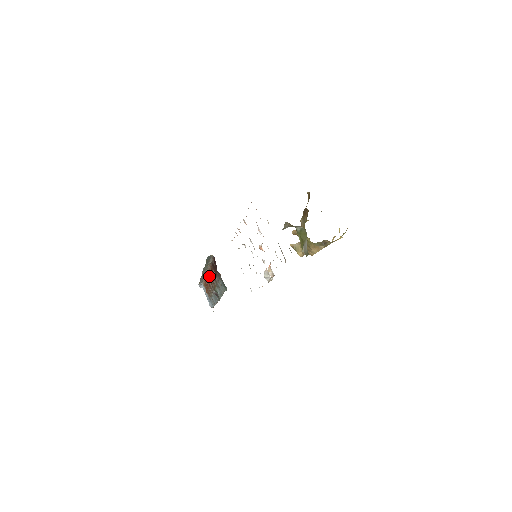
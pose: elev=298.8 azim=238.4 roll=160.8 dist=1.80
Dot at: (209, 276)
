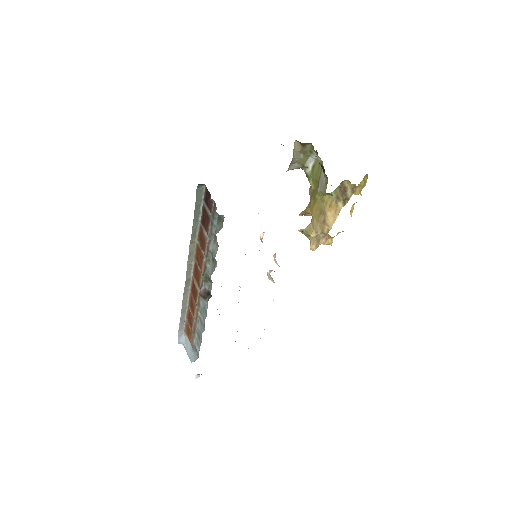
Dot at: (196, 270)
